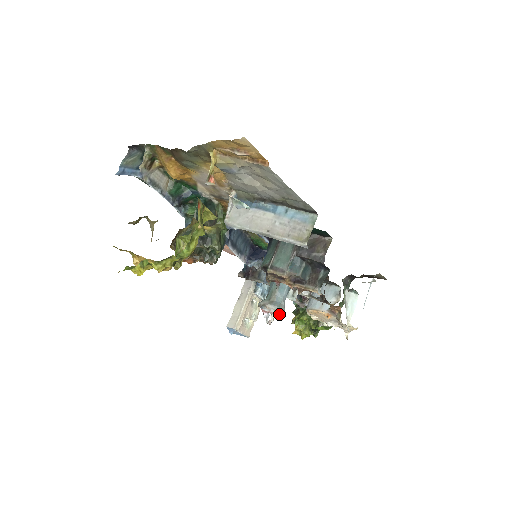
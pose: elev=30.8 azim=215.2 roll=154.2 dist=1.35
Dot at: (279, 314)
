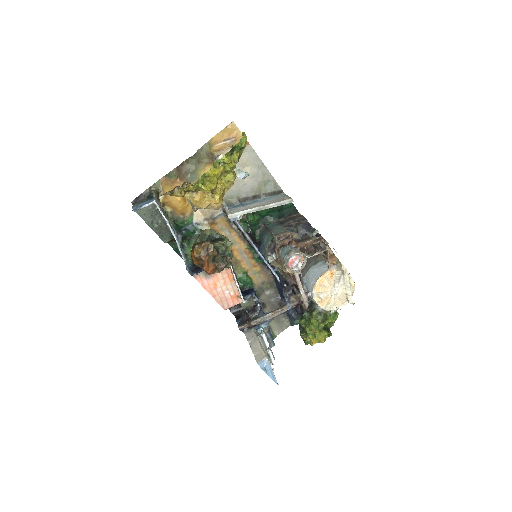
Dot at: (303, 259)
